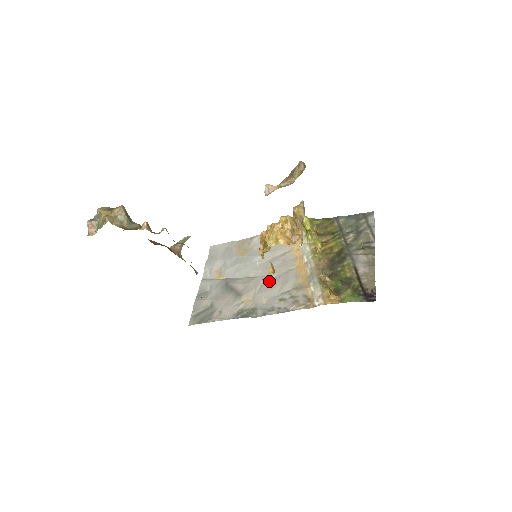
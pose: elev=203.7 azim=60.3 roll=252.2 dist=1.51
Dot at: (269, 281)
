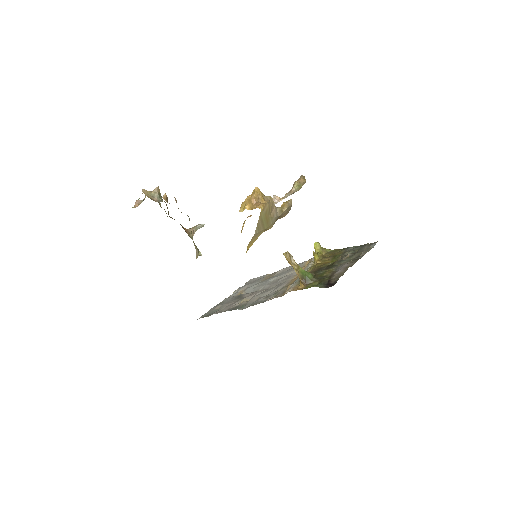
Dot at: (268, 289)
